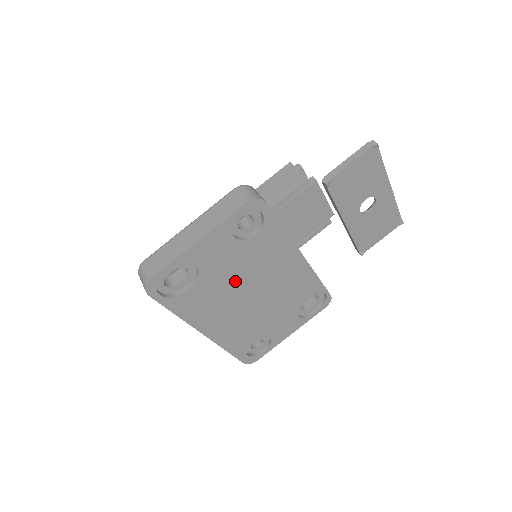
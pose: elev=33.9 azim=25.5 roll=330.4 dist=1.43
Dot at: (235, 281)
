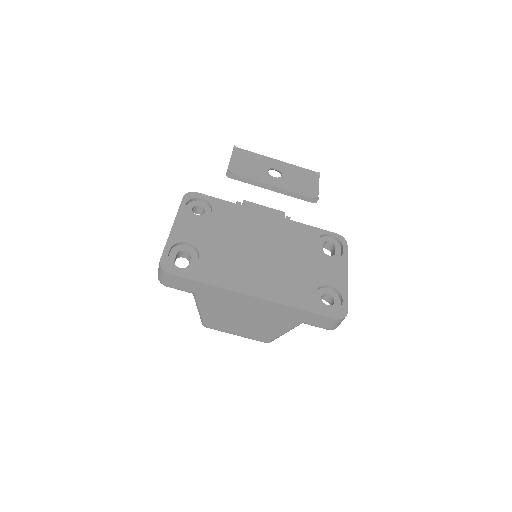
Dot at: (232, 245)
